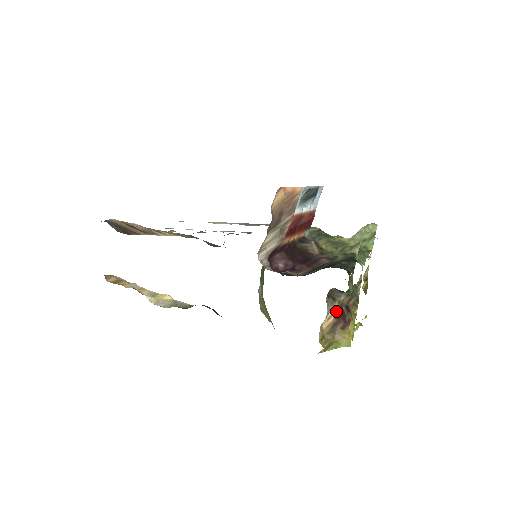
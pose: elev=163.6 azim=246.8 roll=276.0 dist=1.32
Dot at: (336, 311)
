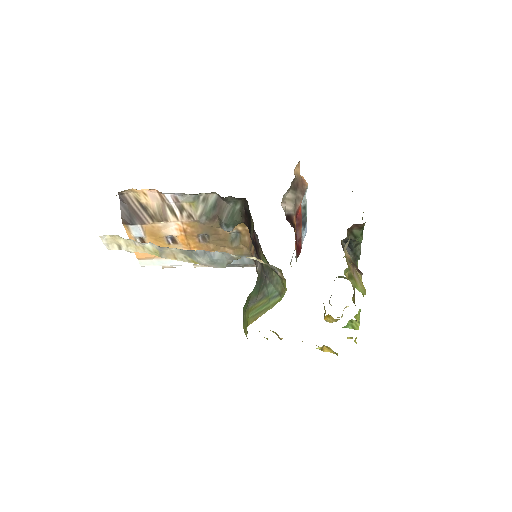
Dot at: occluded
